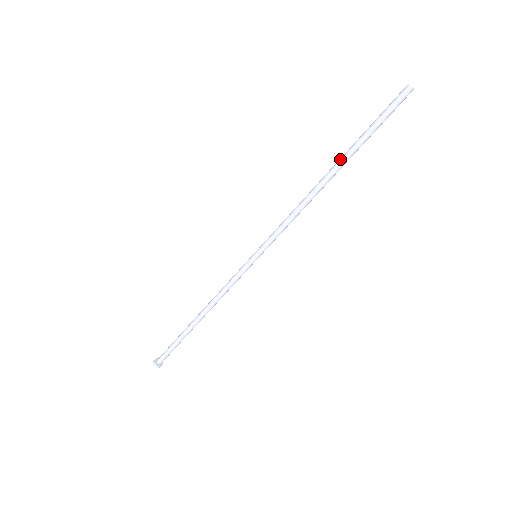
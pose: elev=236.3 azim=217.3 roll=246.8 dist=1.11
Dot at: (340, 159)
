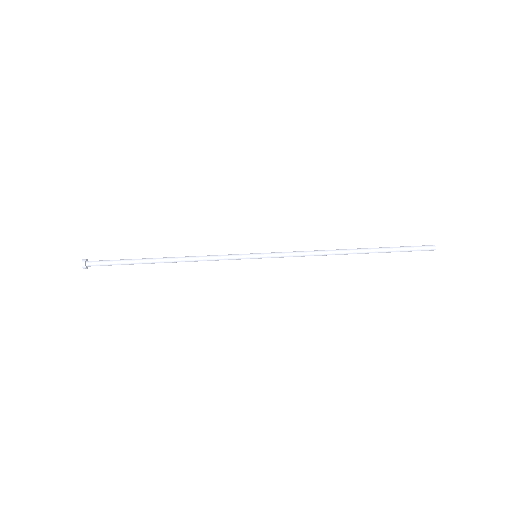
Dot at: (366, 248)
